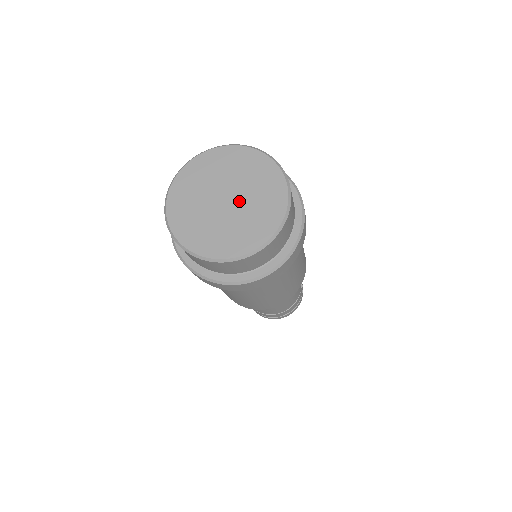
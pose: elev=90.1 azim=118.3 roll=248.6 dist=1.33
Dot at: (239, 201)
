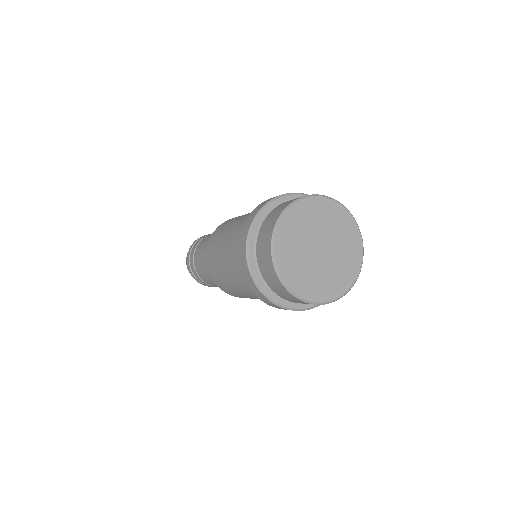
Dot at: (331, 249)
